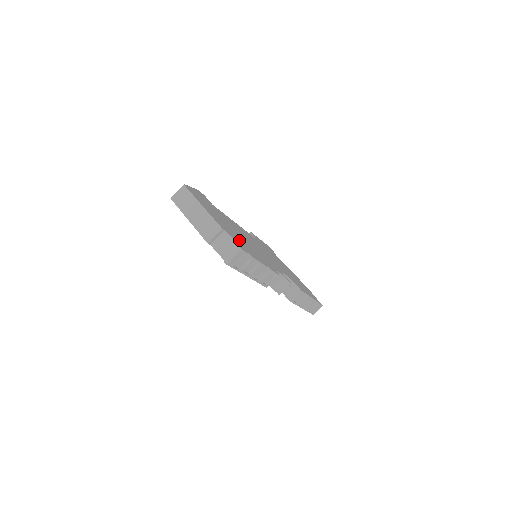
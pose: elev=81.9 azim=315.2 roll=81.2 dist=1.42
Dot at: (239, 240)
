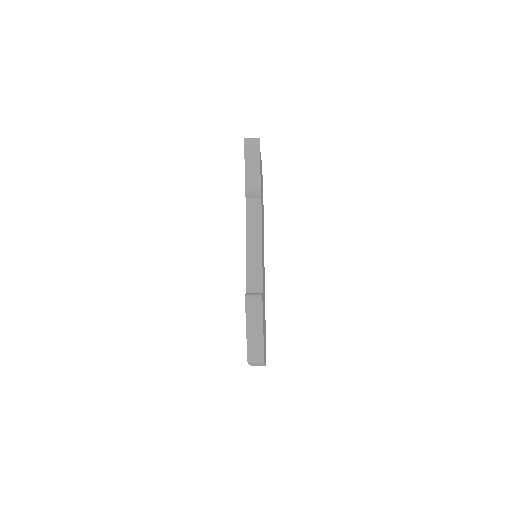
Dot at: occluded
